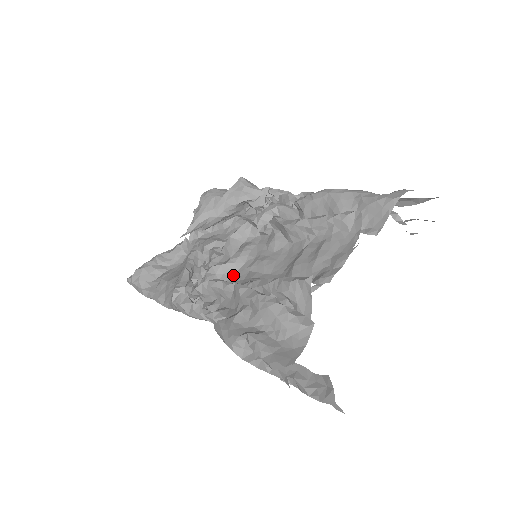
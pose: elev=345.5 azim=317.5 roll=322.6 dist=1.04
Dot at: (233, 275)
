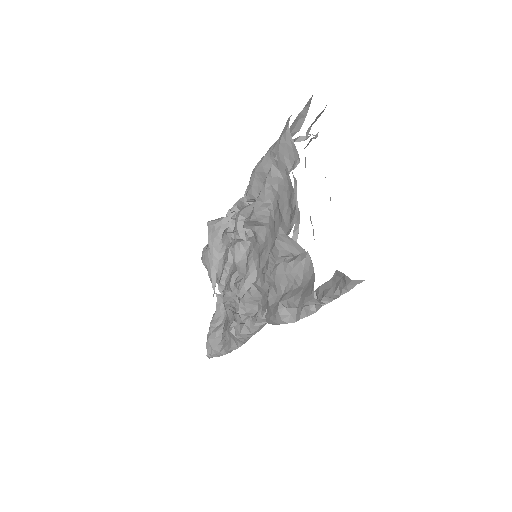
Dot at: occluded
